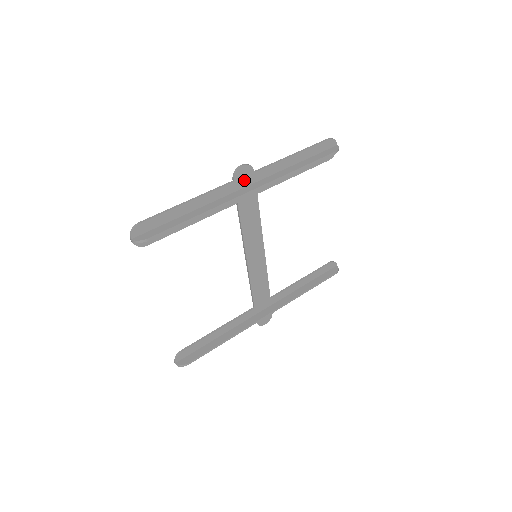
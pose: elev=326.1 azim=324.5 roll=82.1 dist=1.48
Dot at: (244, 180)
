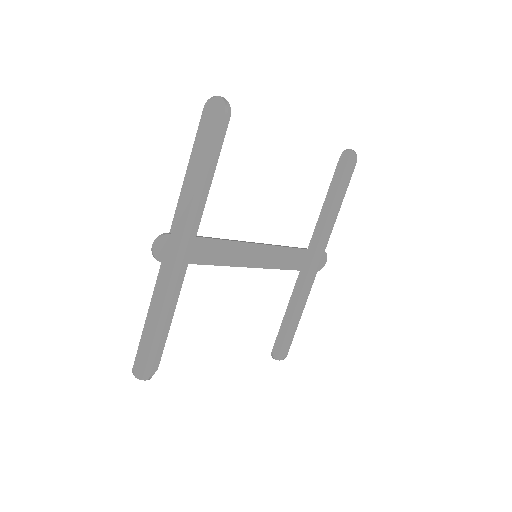
Dot at: (170, 249)
